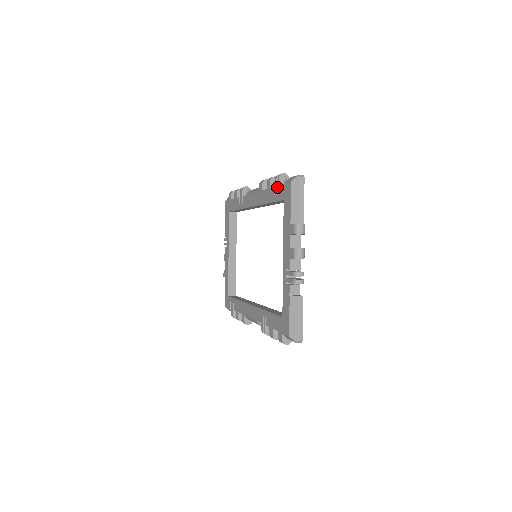
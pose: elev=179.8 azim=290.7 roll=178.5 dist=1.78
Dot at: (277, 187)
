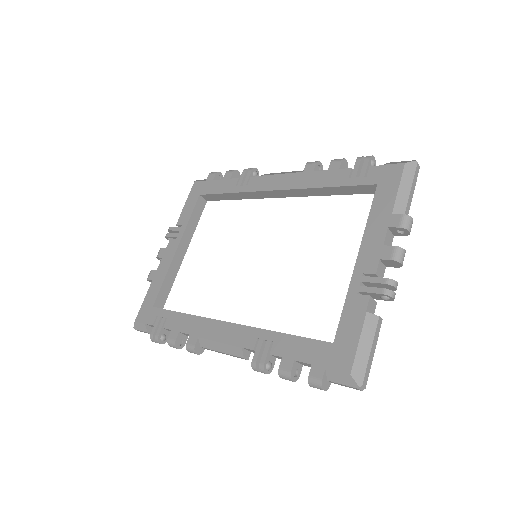
Dot at: occluded
